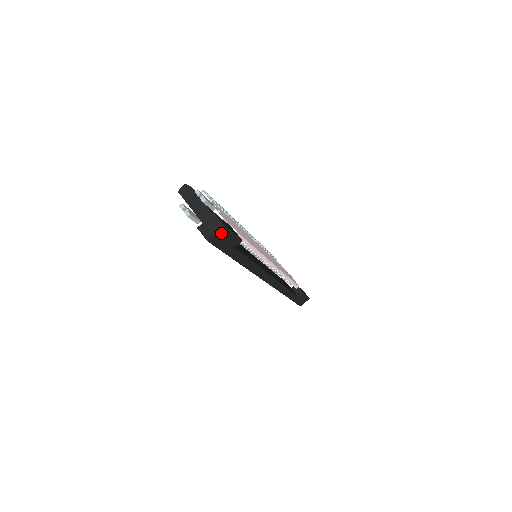
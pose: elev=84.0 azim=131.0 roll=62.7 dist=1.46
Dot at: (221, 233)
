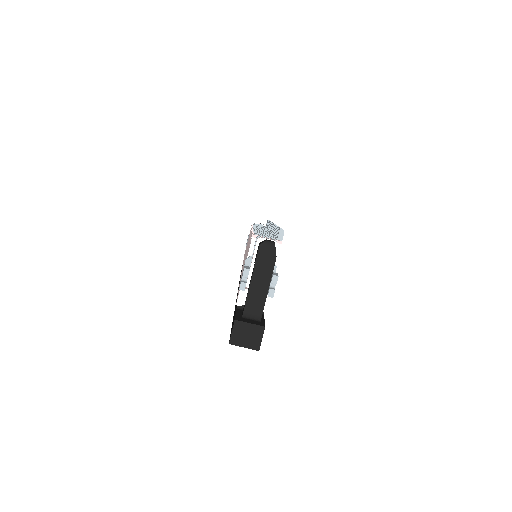
Dot at: (249, 345)
